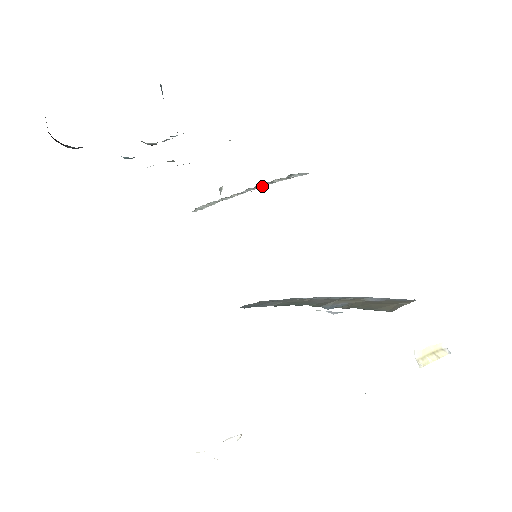
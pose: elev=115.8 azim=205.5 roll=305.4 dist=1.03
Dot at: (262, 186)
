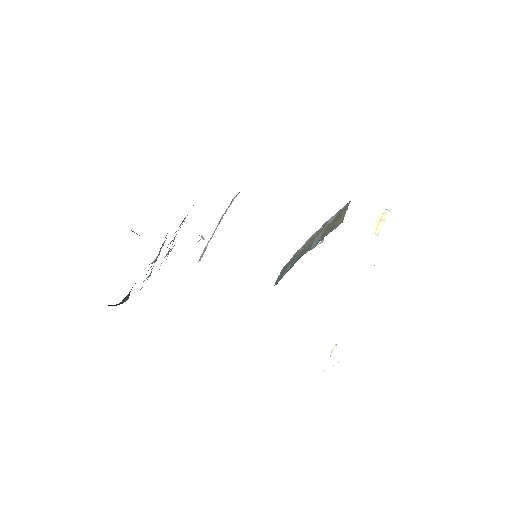
Dot at: (222, 218)
